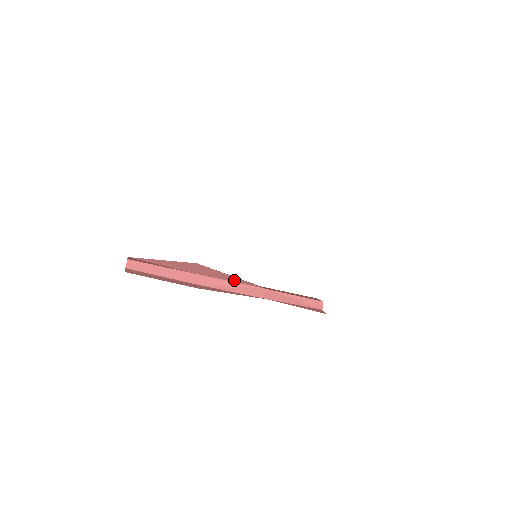
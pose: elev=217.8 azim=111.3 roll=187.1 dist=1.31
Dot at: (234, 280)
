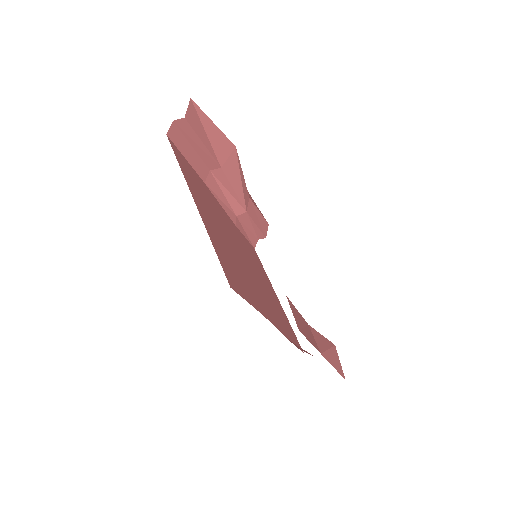
Dot at: (238, 190)
